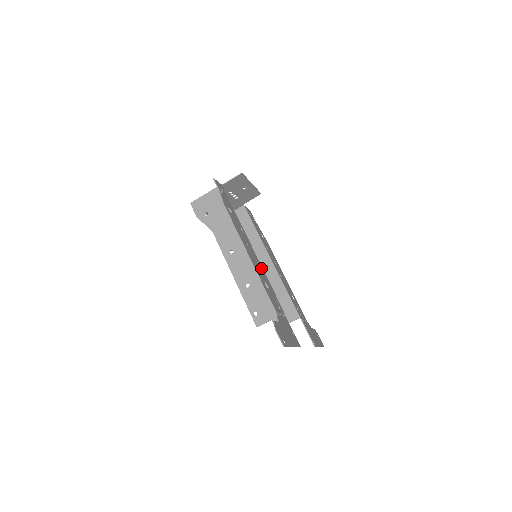
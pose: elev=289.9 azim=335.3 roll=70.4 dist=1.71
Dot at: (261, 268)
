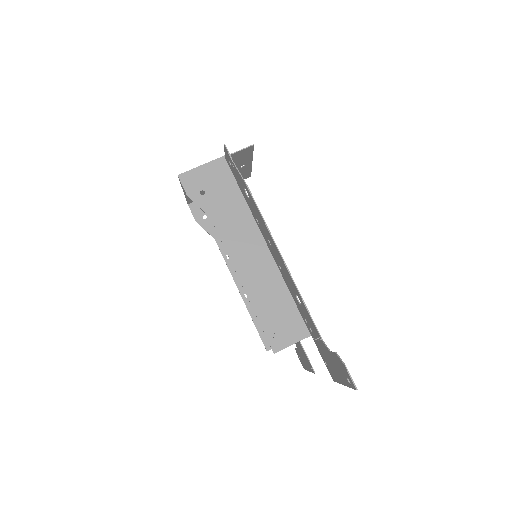
Dot at: (283, 274)
